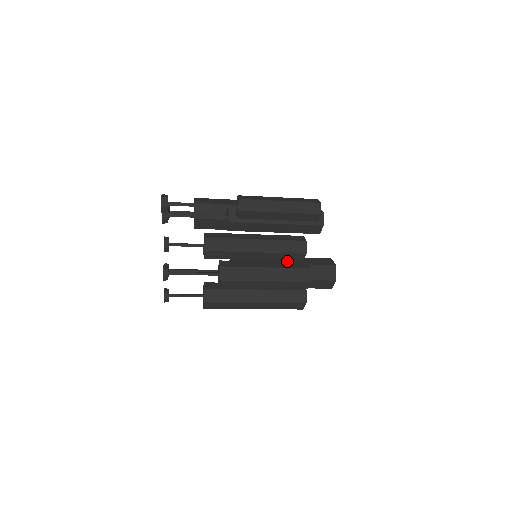
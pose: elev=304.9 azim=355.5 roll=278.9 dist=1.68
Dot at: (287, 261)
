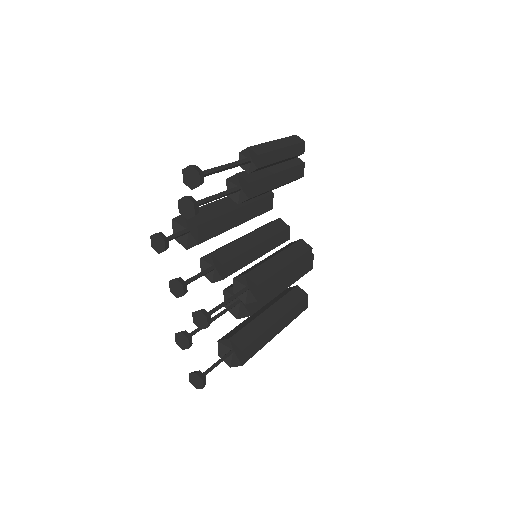
Dot at: occluded
